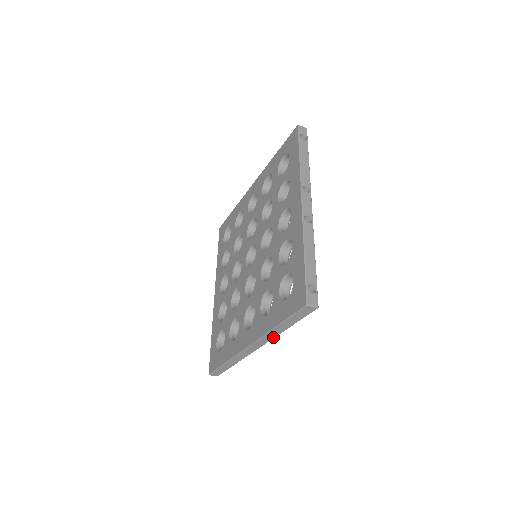
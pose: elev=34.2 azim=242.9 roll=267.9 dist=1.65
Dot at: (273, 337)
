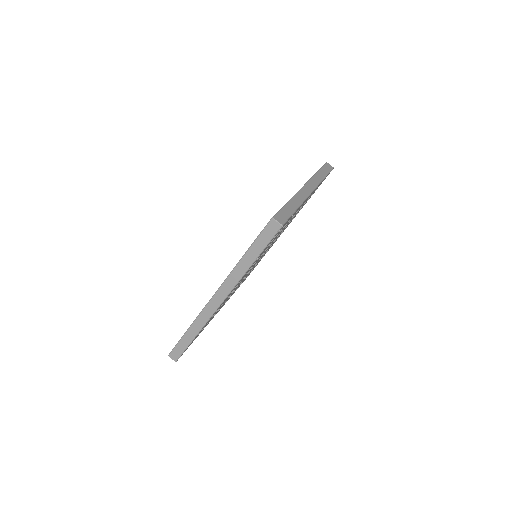
Dot at: (319, 182)
